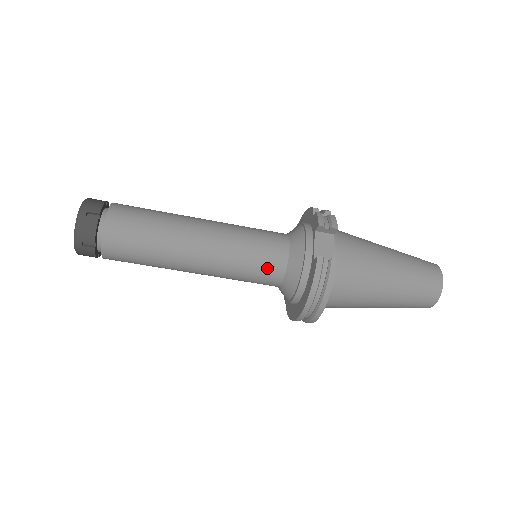
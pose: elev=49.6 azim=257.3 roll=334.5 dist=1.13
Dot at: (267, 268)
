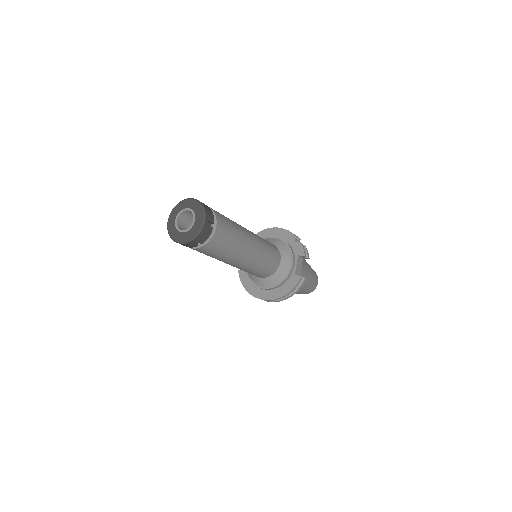
Dot at: (268, 271)
